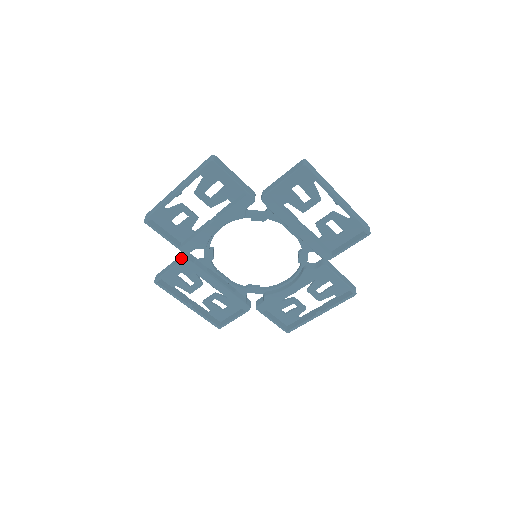
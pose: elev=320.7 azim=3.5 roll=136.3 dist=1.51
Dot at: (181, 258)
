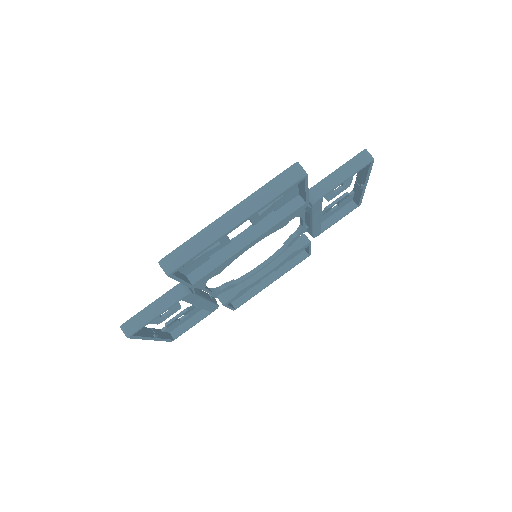
Dot at: (180, 294)
